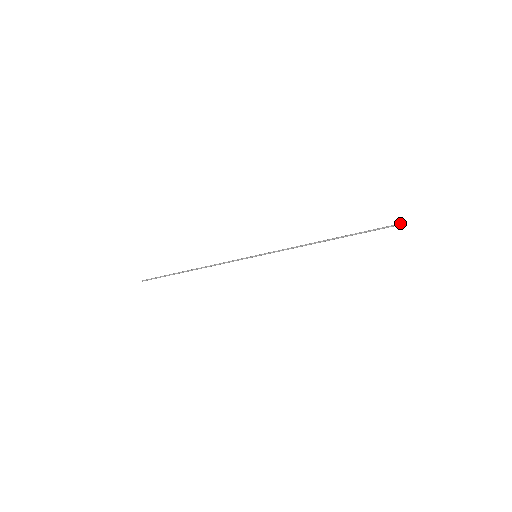
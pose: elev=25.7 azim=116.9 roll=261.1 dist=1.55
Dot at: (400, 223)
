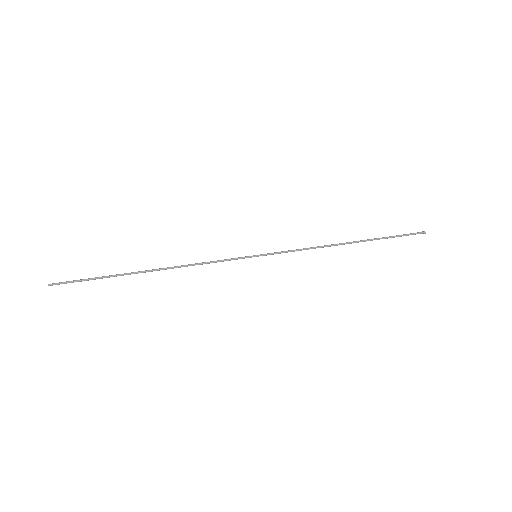
Dot at: (425, 232)
